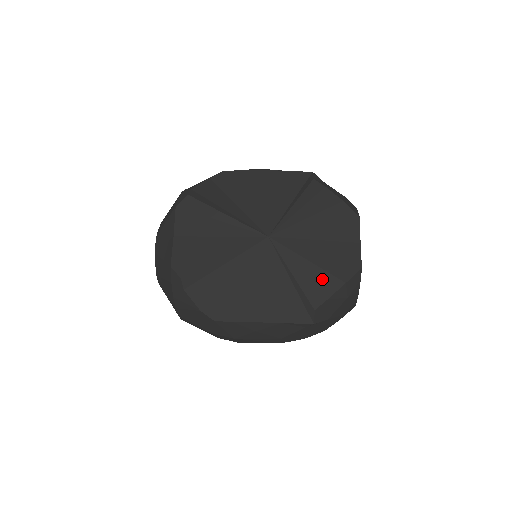
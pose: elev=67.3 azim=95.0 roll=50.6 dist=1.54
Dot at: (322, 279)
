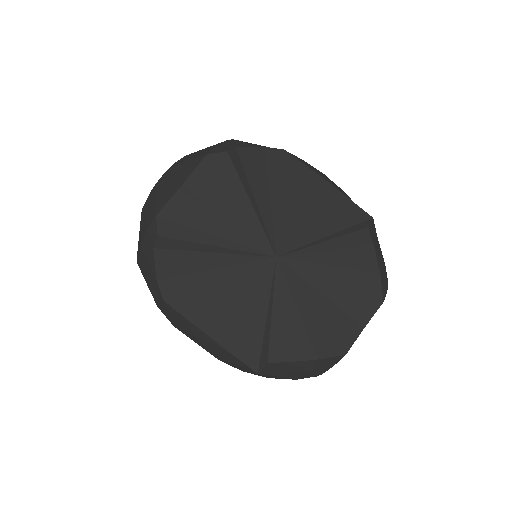
Dot at: (298, 338)
